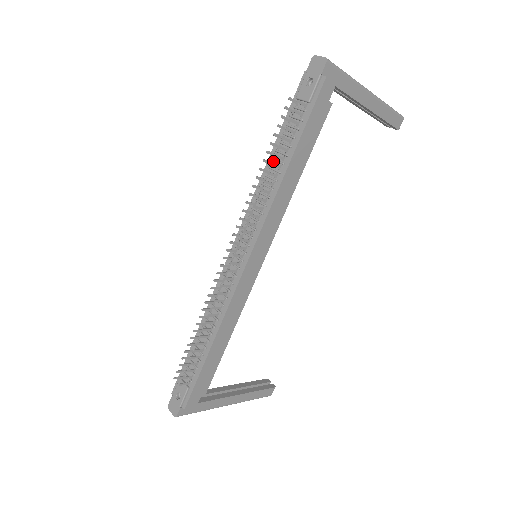
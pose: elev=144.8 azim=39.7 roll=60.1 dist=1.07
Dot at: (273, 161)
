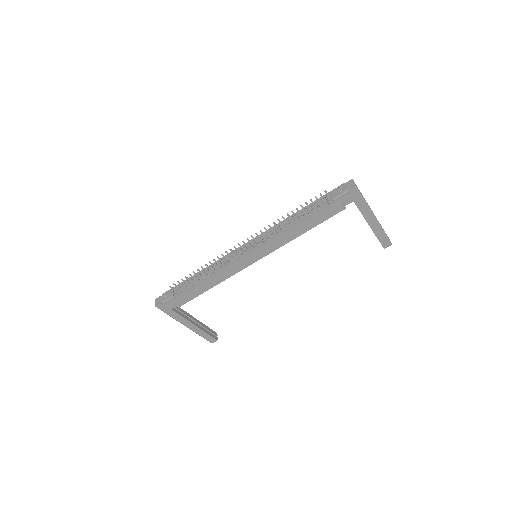
Dot at: (297, 215)
